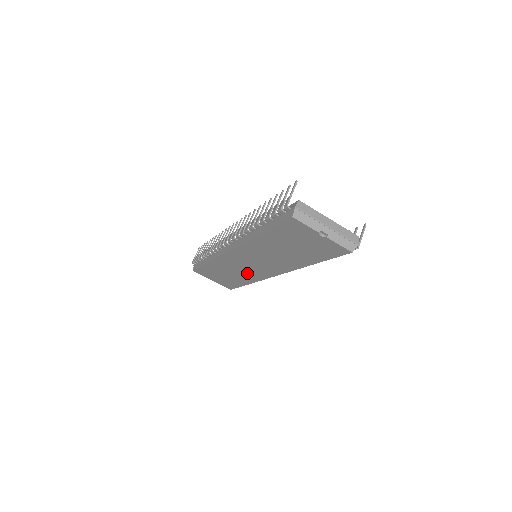
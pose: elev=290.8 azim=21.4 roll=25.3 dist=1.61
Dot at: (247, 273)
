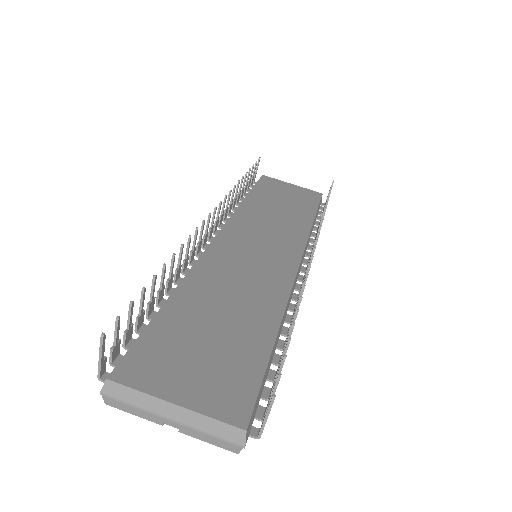
Dot at: occluded
